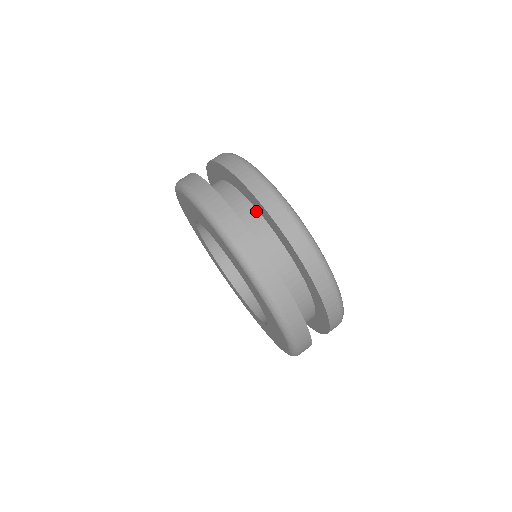
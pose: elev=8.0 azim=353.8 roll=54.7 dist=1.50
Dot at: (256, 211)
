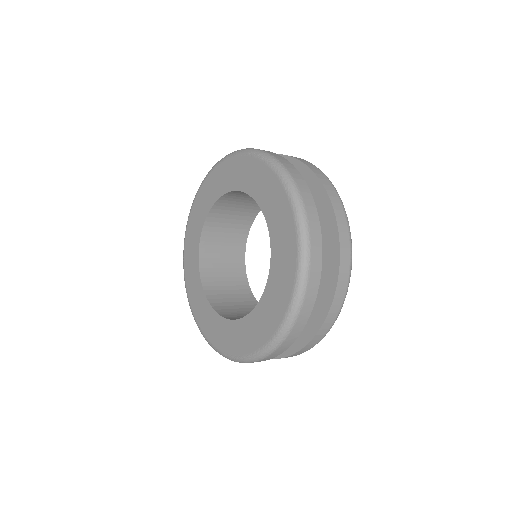
Dot at: occluded
